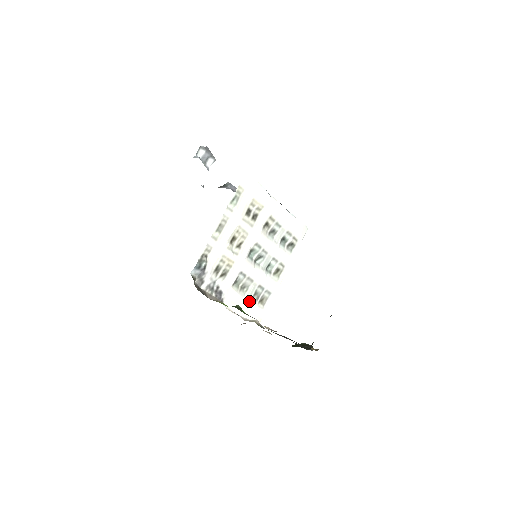
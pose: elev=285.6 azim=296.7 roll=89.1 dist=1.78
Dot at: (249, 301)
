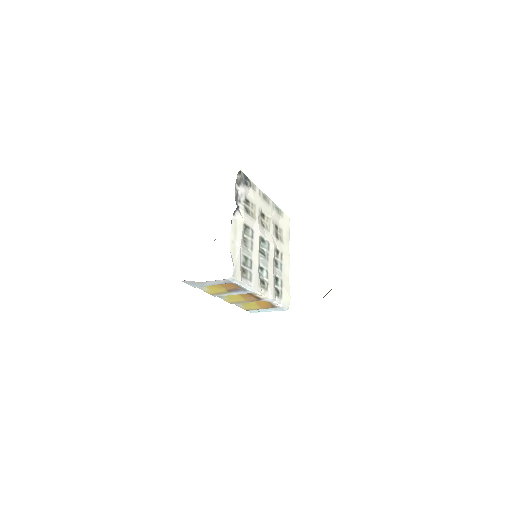
Dot at: (241, 252)
